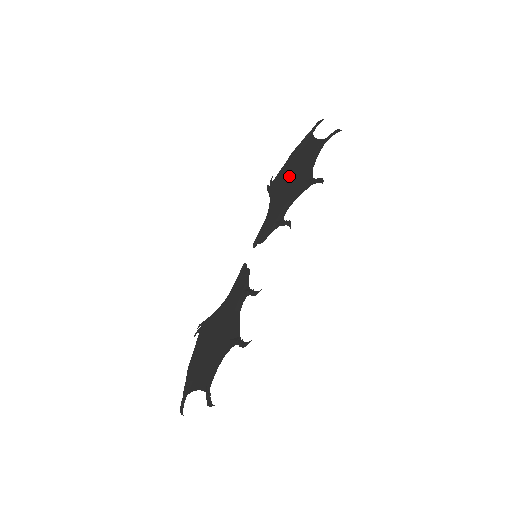
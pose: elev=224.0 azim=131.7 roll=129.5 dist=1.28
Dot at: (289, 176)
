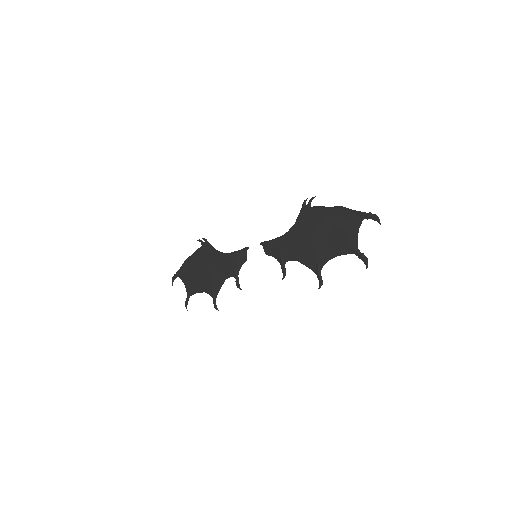
Dot at: (317, 231)
